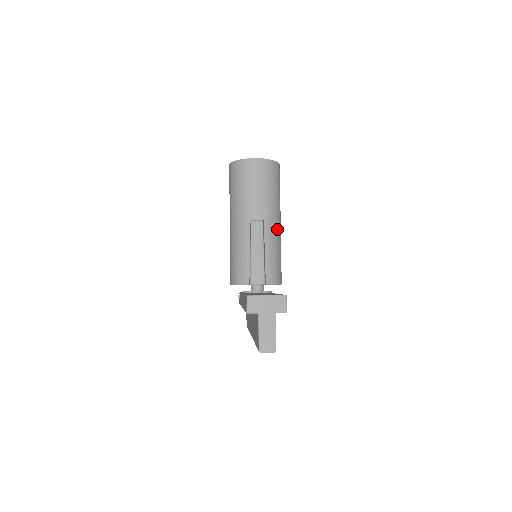
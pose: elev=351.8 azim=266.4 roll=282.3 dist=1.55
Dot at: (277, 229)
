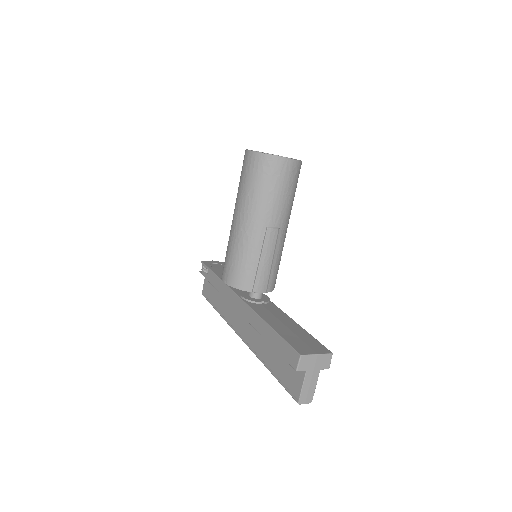
Dot at: occluded
